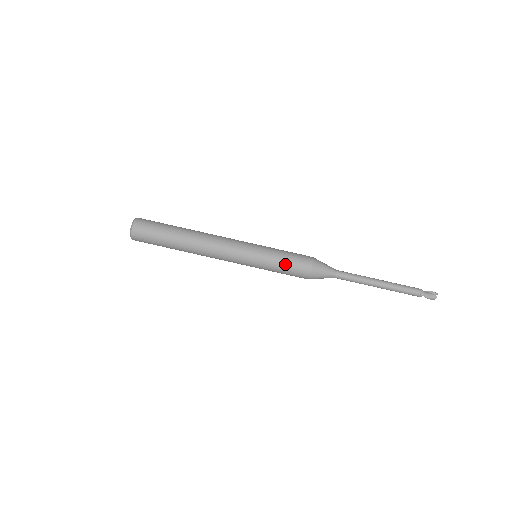
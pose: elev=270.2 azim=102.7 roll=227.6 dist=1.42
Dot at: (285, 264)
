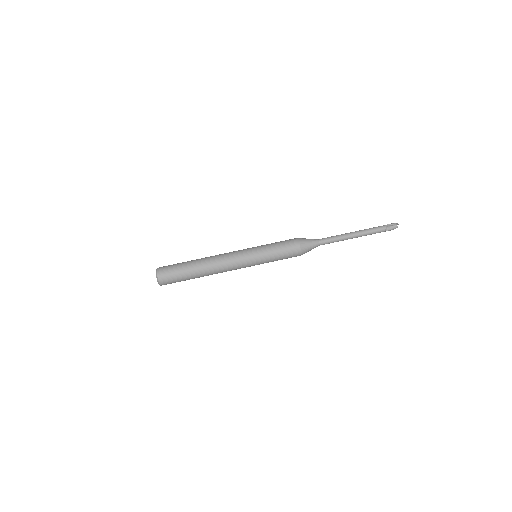
Dot at: (280, 256)
